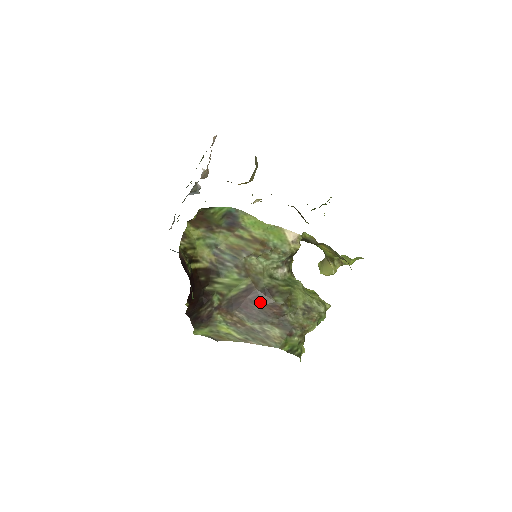
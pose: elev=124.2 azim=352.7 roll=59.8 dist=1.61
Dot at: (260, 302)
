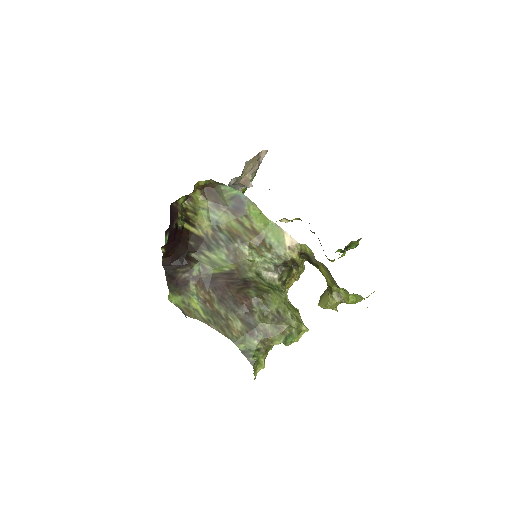
Dot at: (235, 289)
